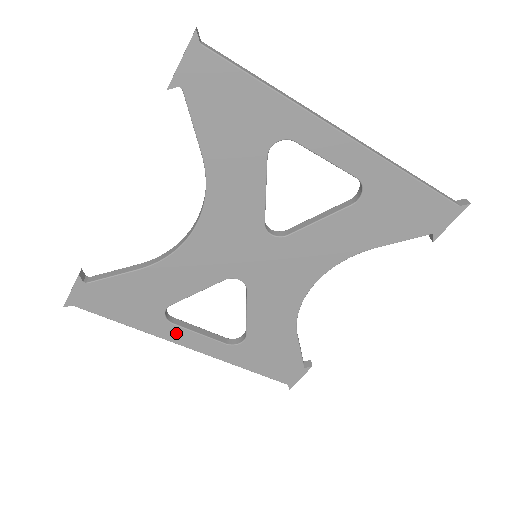
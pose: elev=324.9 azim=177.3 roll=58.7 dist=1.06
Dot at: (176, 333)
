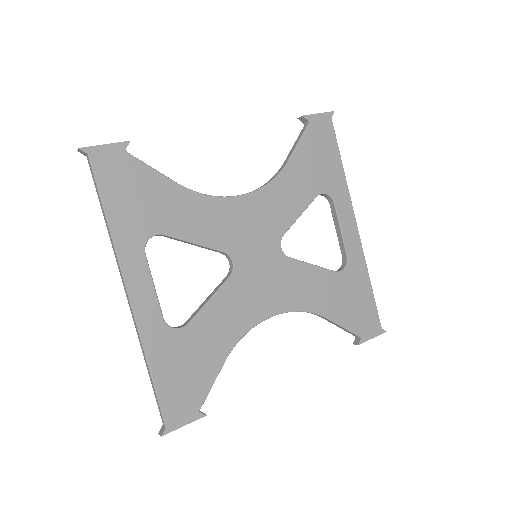
Dot at: (137, 266)
